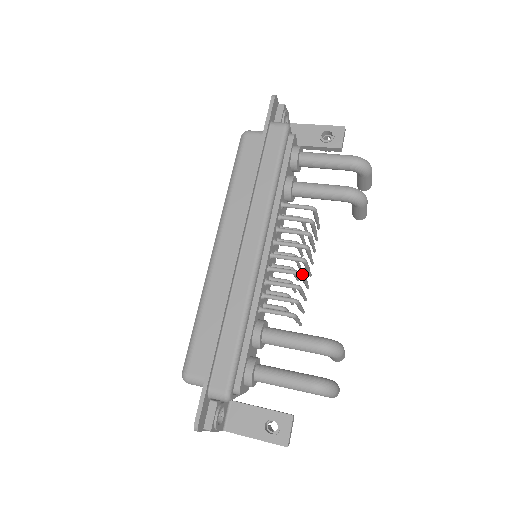
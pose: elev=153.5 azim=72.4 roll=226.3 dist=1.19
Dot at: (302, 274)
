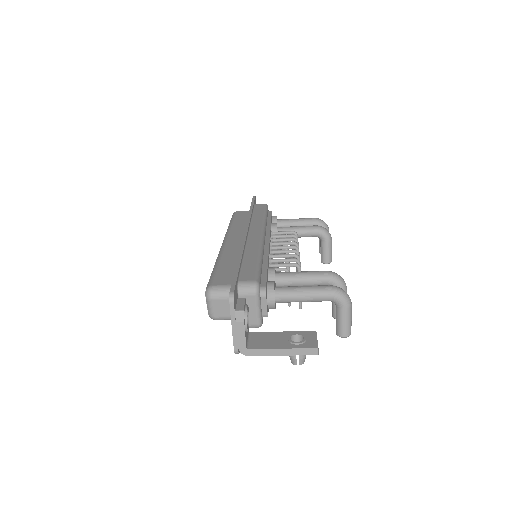
Dot at: (298, 252)
